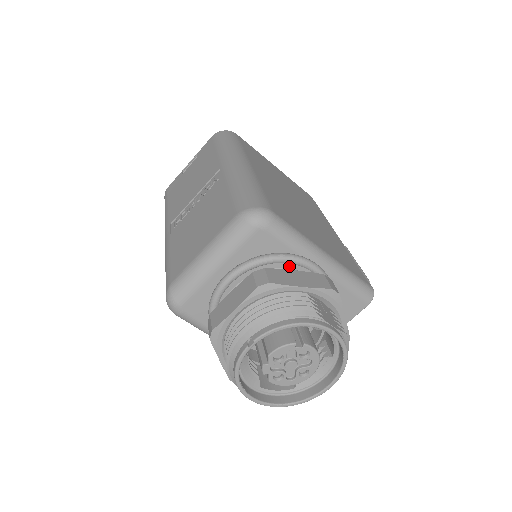
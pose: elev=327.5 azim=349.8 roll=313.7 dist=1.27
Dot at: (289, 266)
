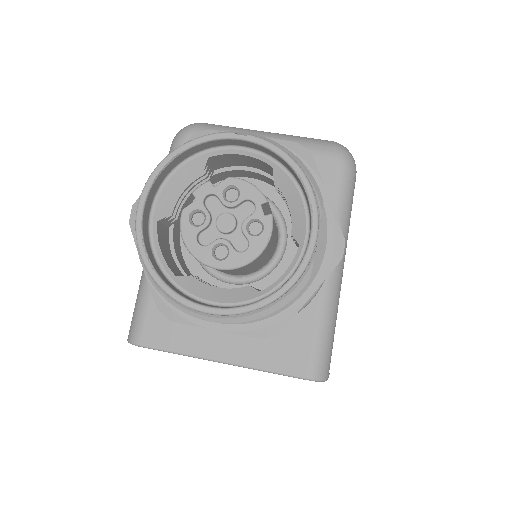
Dot at: occluded
